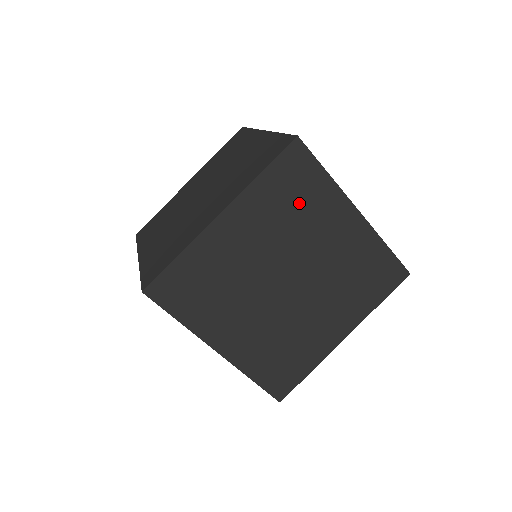
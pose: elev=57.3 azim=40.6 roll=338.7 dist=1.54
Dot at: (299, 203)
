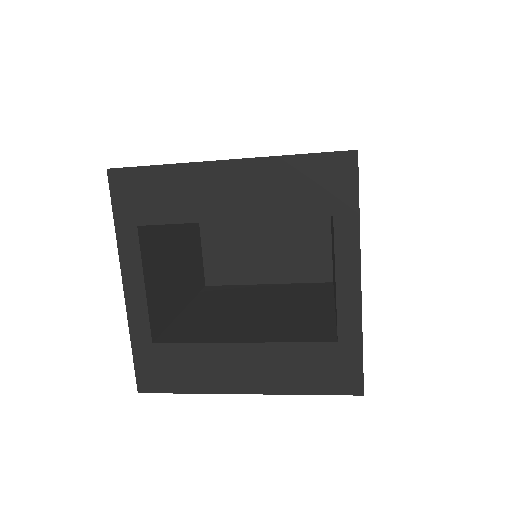
Dot at: occluded
